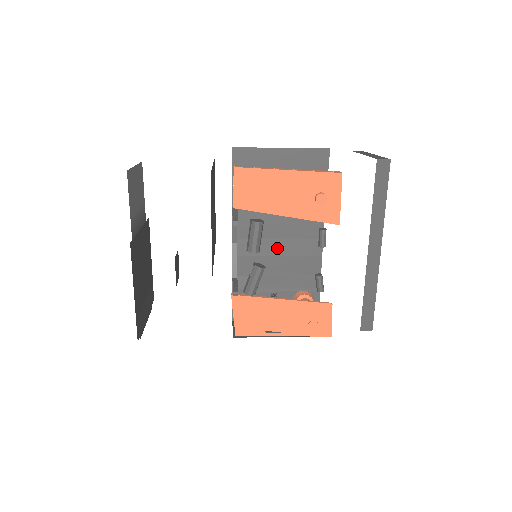
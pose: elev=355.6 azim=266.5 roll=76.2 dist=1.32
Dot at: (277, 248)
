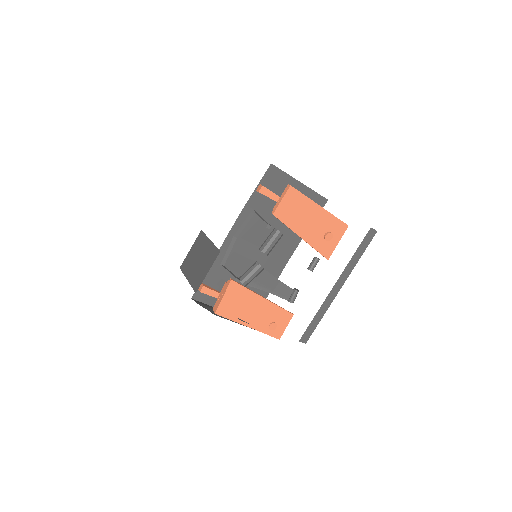
Dot at: (255, 254)
